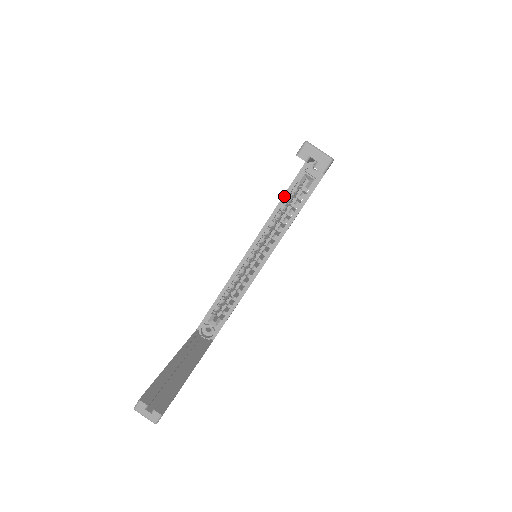
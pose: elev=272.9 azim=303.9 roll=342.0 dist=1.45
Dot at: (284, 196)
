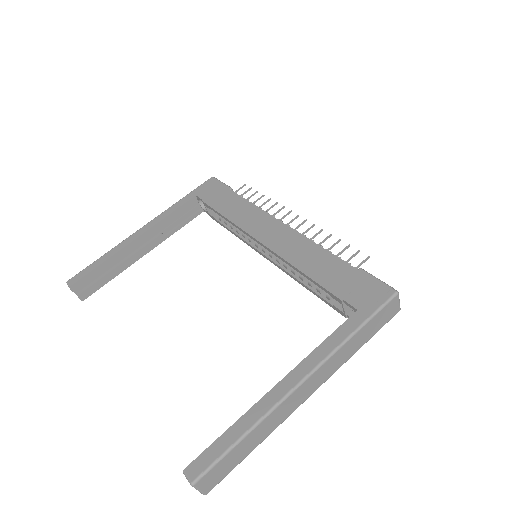
Dot at: (312, 280)
